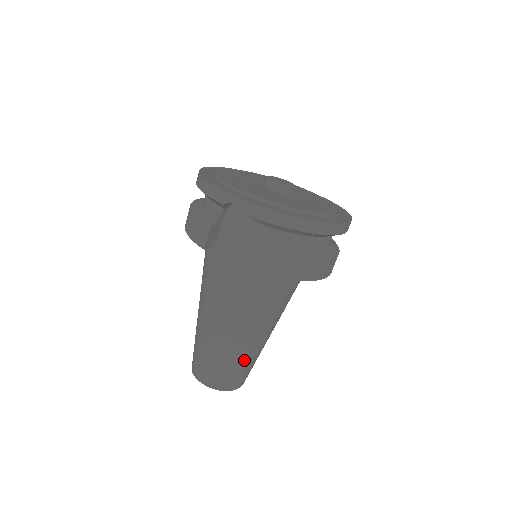
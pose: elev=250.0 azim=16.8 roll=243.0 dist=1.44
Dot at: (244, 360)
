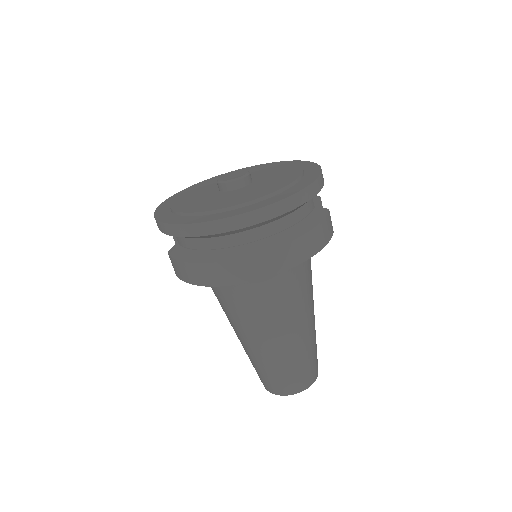
Dot at: (263, 365)
